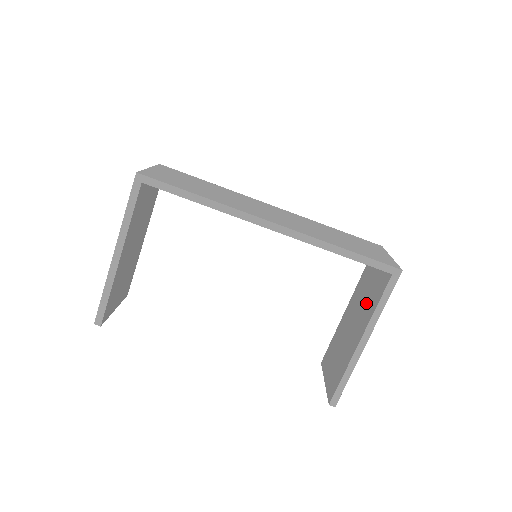
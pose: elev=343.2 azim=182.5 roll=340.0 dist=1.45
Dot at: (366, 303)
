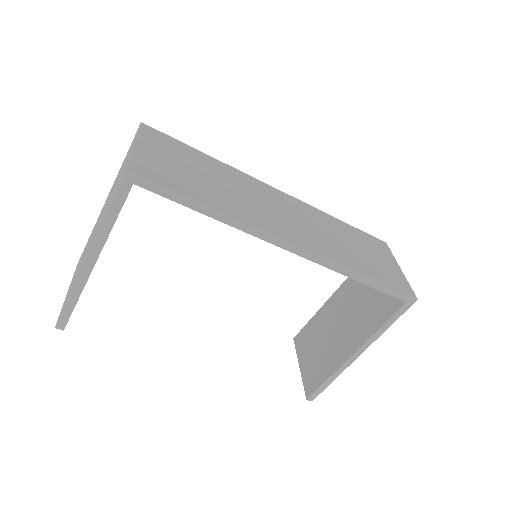
Dot at: (364, 312)
